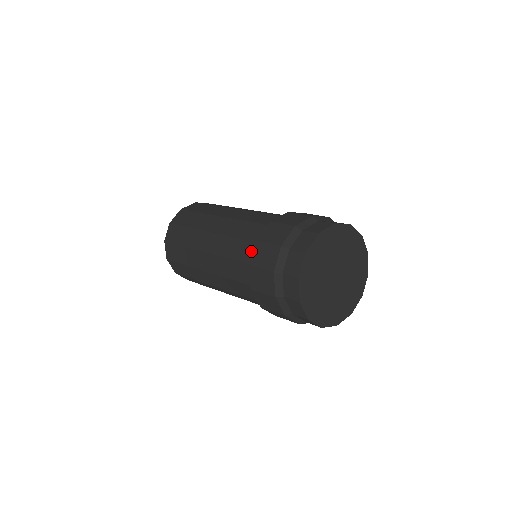
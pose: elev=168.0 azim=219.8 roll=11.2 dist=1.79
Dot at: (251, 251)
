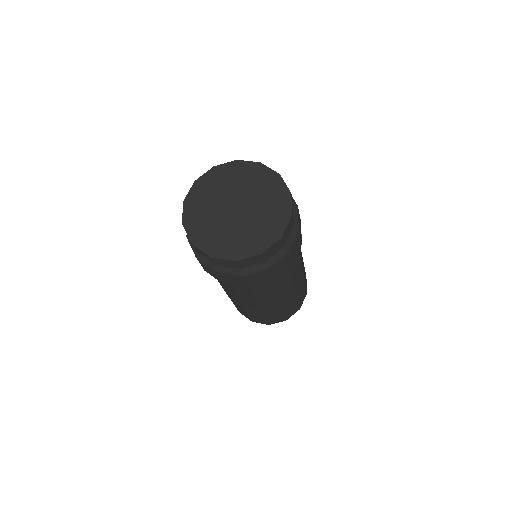
Dot at: occluded
